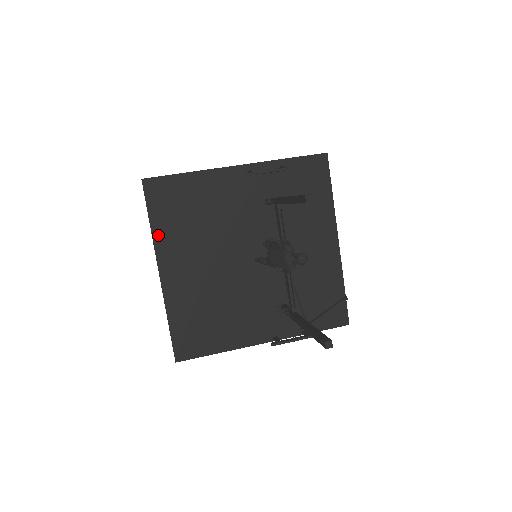
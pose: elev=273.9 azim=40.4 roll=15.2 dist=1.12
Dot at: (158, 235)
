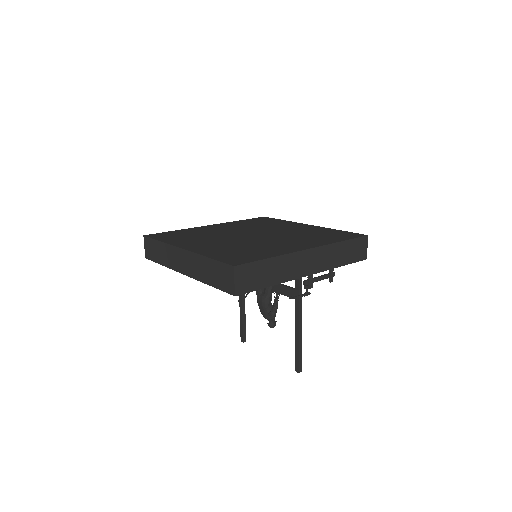
Dot at: occluded
